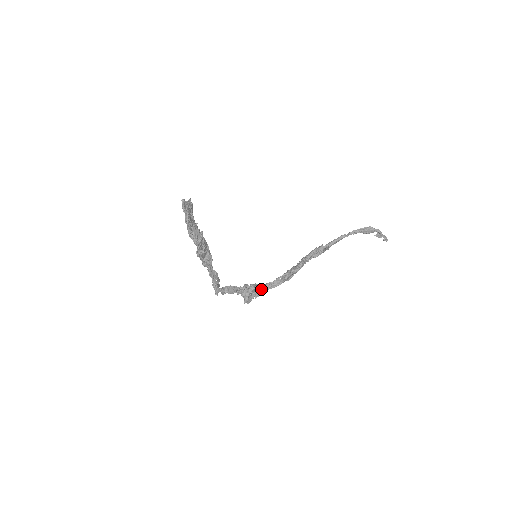
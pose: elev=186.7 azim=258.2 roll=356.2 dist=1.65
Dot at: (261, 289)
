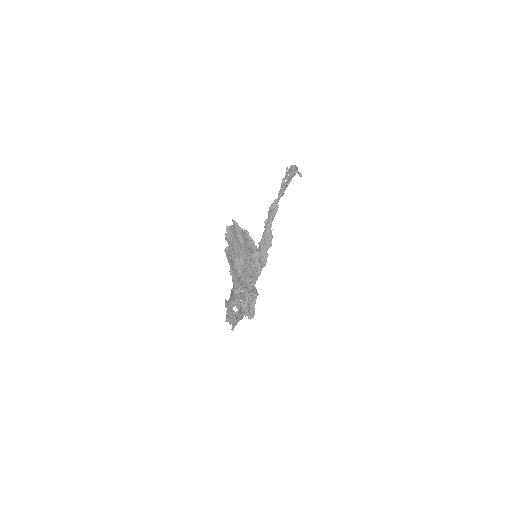
Dot at: occluded
